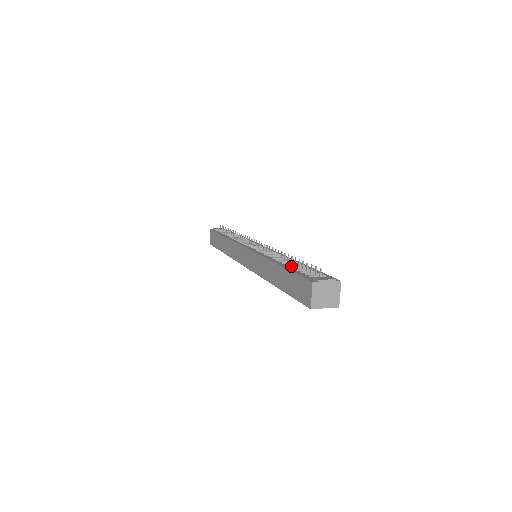
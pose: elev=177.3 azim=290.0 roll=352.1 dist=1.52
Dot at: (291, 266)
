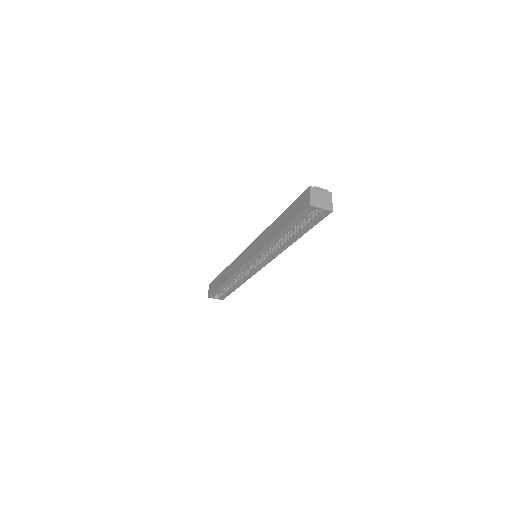
Dot at: occluded
